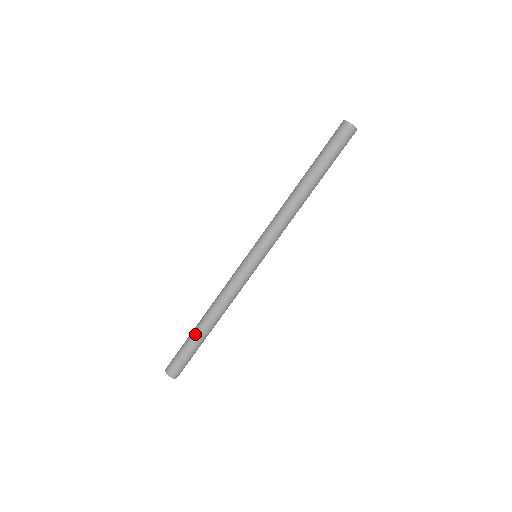
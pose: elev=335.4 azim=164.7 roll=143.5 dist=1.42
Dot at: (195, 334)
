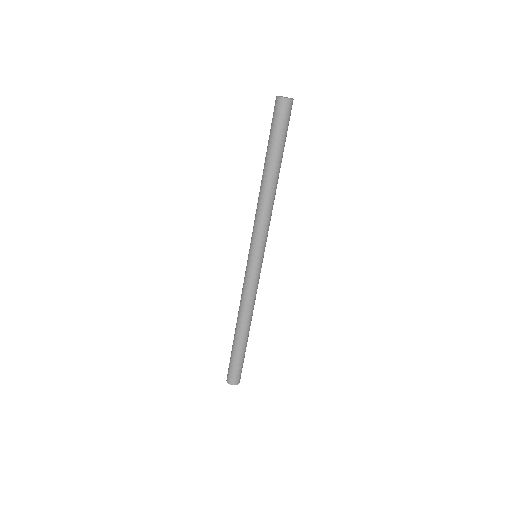
Dot at: (242, 345)
